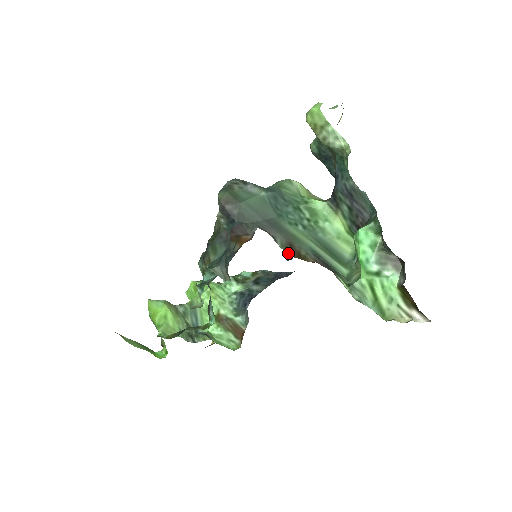
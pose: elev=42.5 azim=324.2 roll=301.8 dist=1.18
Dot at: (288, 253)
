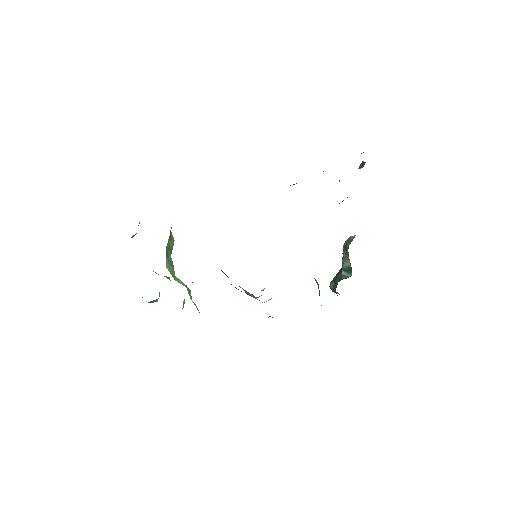
Dot at: occluded
